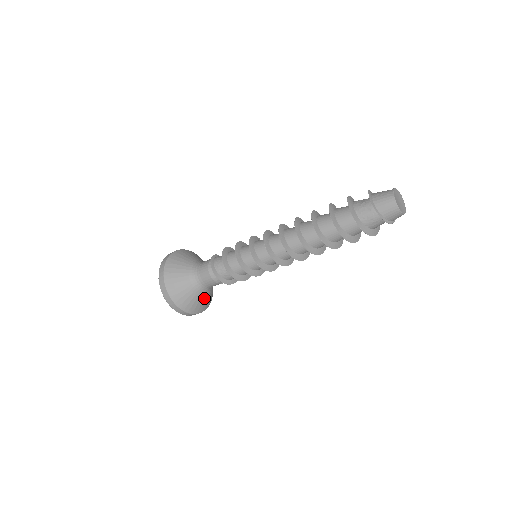
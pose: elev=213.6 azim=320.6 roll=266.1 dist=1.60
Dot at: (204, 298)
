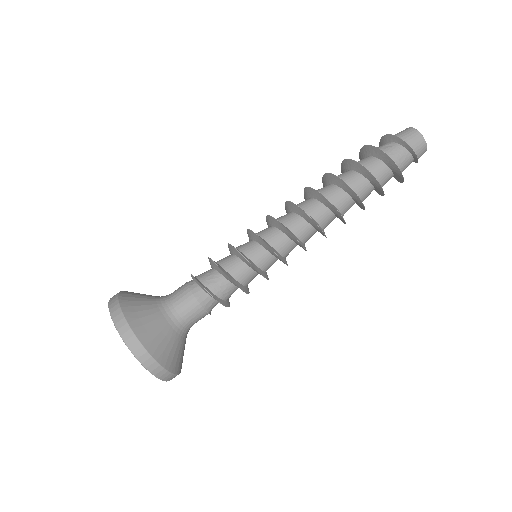
Dot at: (178, 345)
